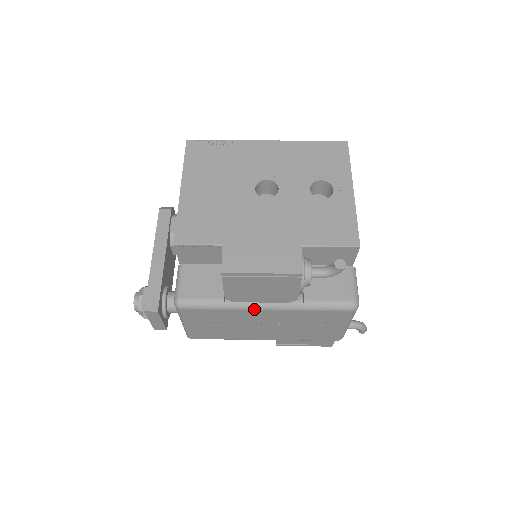
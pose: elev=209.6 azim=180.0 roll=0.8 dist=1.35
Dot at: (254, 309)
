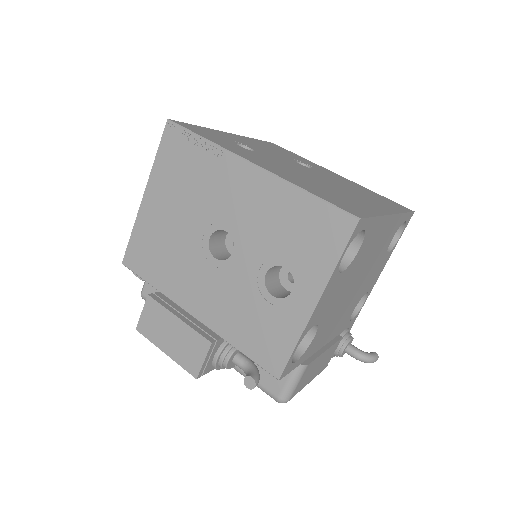
Dot at: occluded
